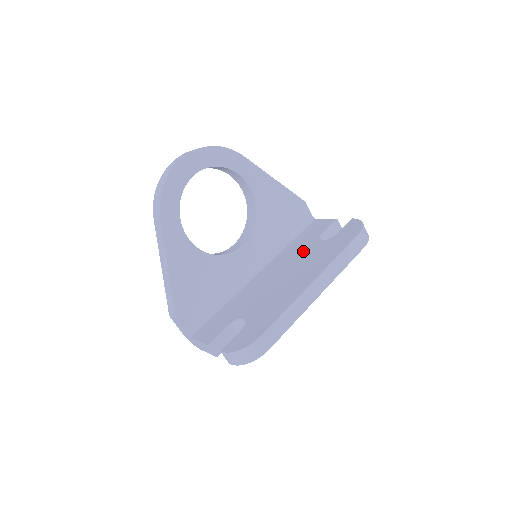
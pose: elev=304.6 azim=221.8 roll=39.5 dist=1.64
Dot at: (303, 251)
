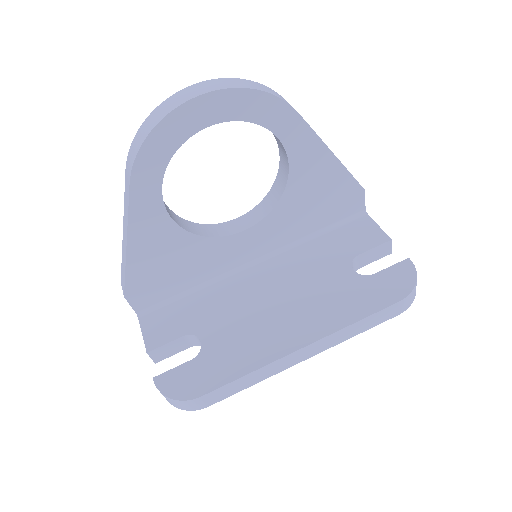
Dot at: (321, 271)
